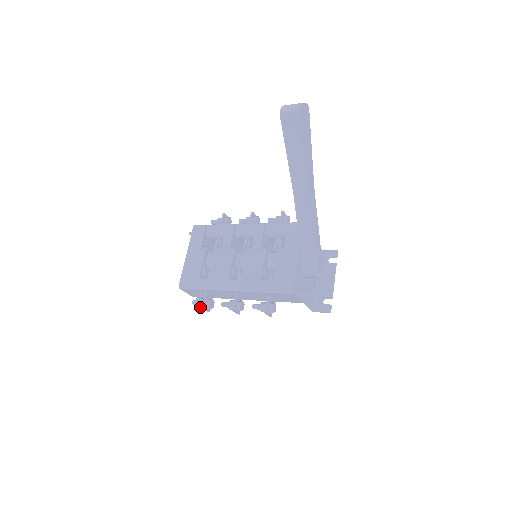
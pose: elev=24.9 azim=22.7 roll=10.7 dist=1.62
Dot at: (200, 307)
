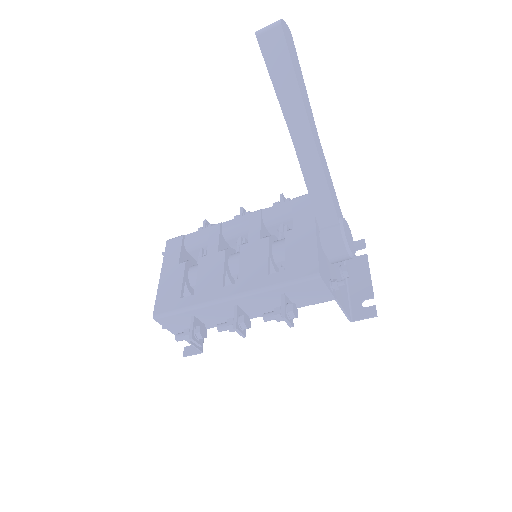
Dot at: (187, 340)
